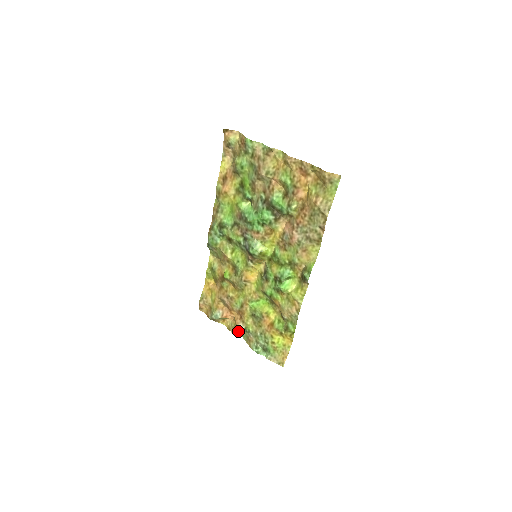
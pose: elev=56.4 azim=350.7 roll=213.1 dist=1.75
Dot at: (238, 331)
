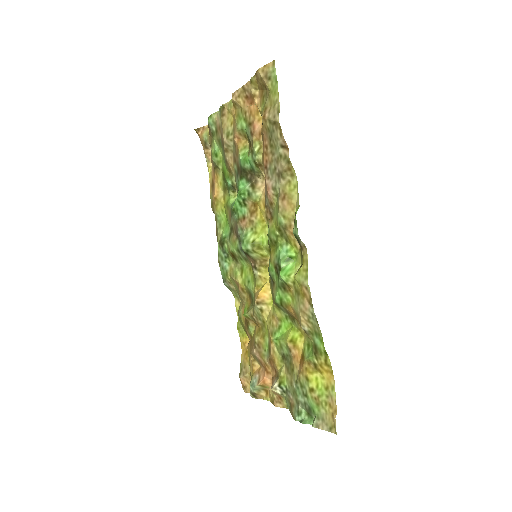
Dot at: (280, 399)
